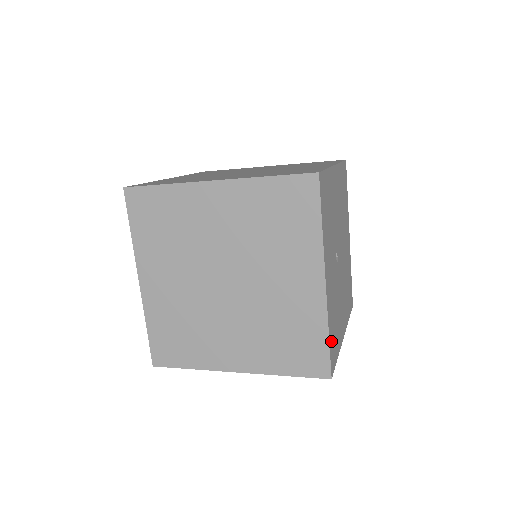
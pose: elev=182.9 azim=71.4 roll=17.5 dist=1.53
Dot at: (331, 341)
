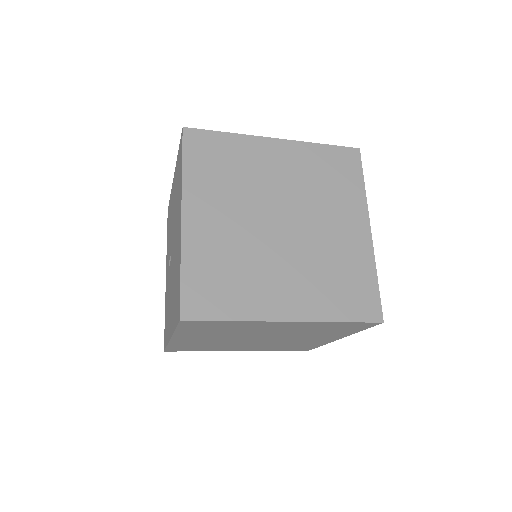
Dot at: occluded
